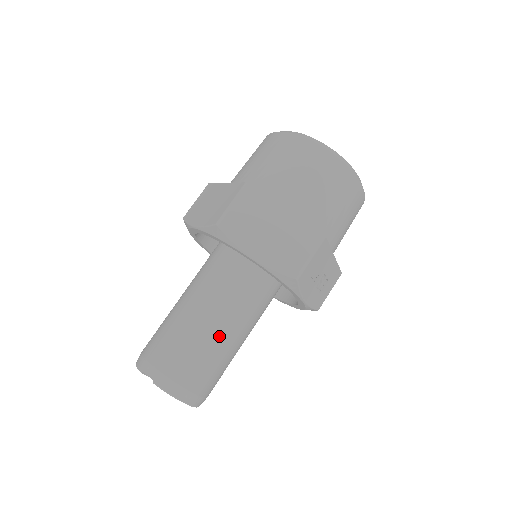
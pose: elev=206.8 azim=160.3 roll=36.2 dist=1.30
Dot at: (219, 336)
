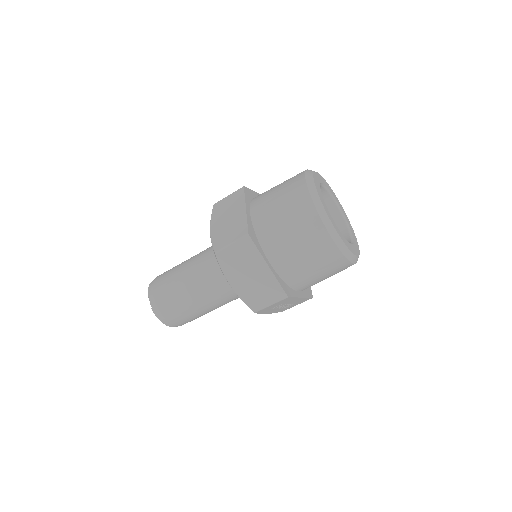
Dot at: (200, 304)
